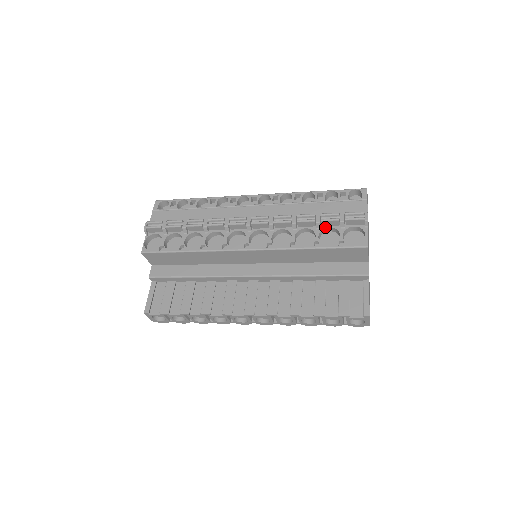
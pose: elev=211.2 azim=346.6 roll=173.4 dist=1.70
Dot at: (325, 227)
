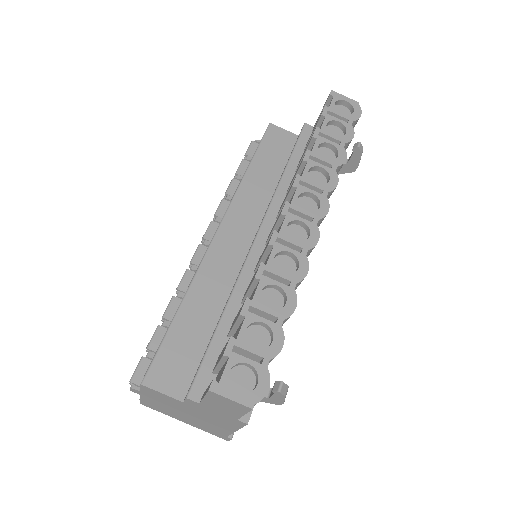
Dot at: occluded
